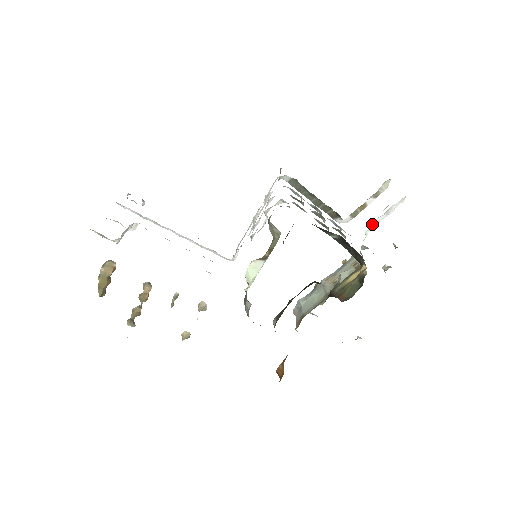
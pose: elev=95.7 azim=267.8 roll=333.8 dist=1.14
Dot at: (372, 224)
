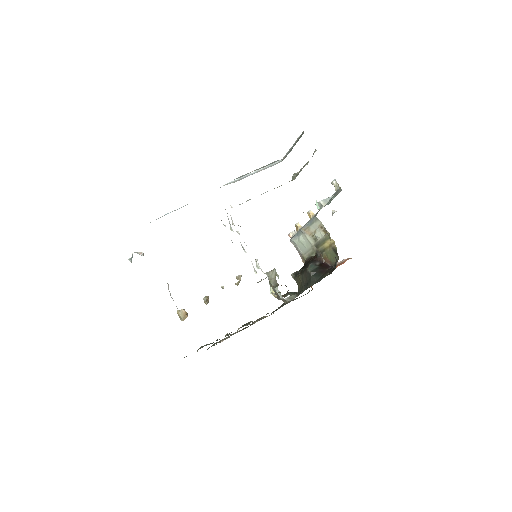
Dot at: occluded
